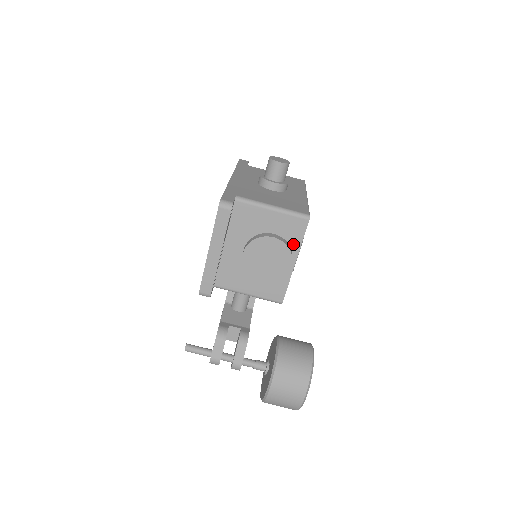
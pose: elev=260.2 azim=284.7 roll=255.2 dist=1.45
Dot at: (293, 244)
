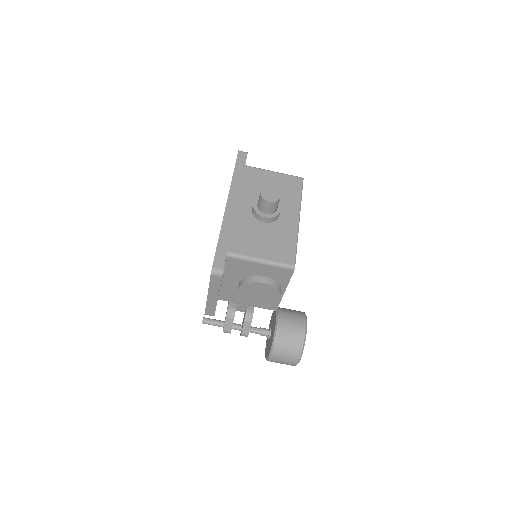
Dot at: (281, 282)
